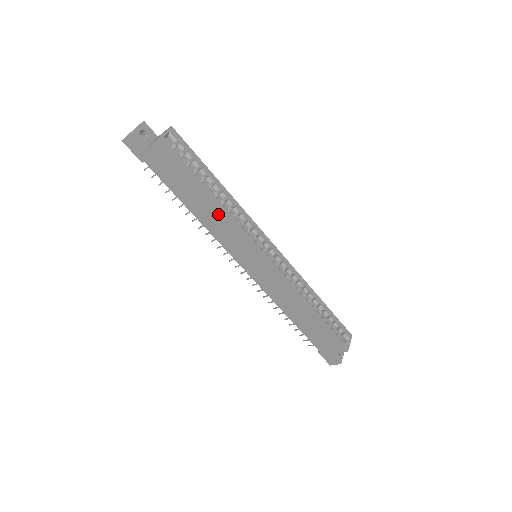
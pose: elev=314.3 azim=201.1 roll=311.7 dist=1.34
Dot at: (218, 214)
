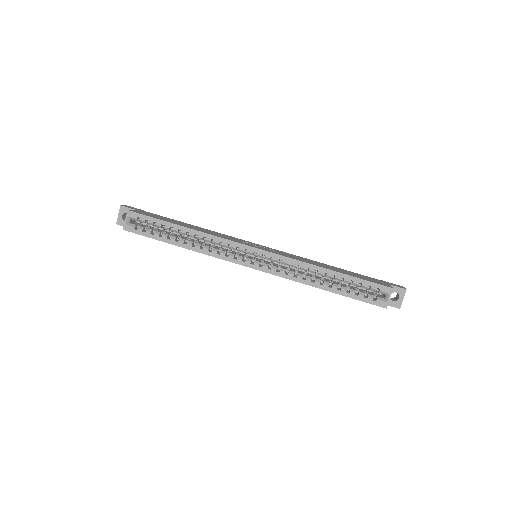
Dot at: occluded
